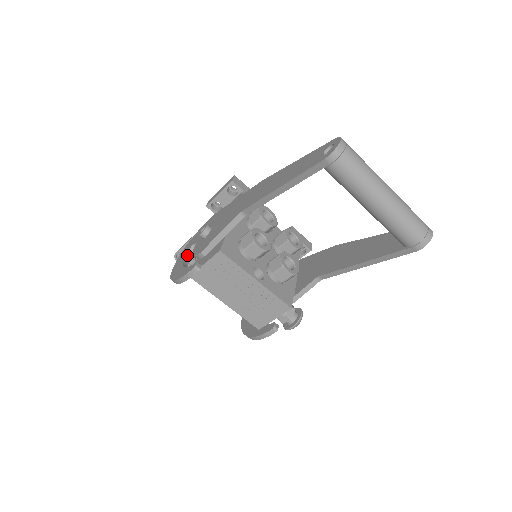
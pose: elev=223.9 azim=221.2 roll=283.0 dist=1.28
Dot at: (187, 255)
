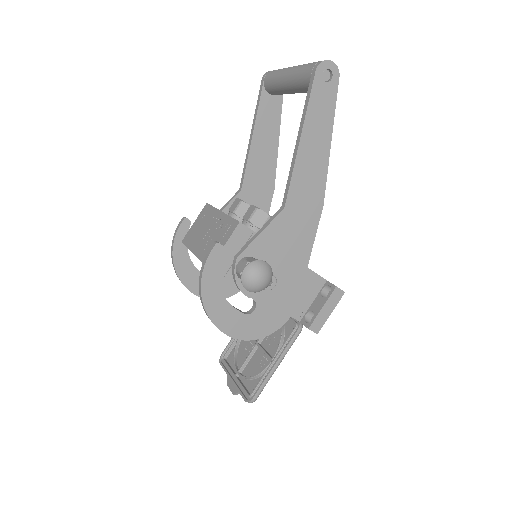
Dot at: occluded
